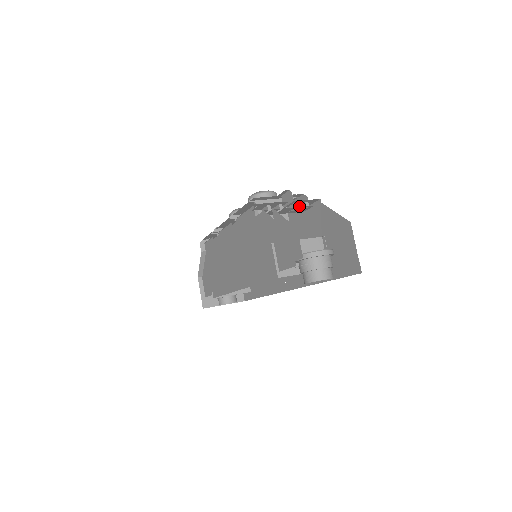
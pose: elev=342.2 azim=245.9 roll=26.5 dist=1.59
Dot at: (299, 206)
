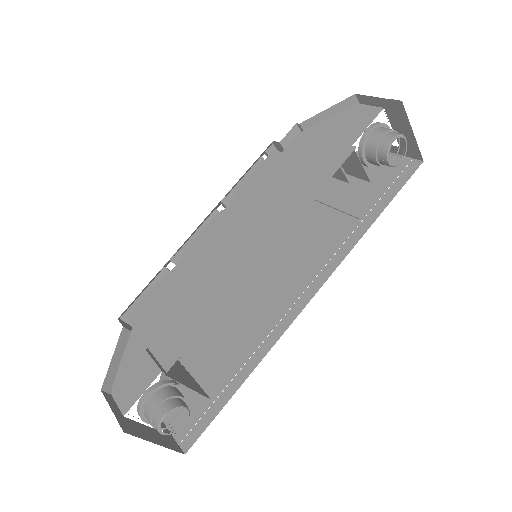
Dot at: occluded
